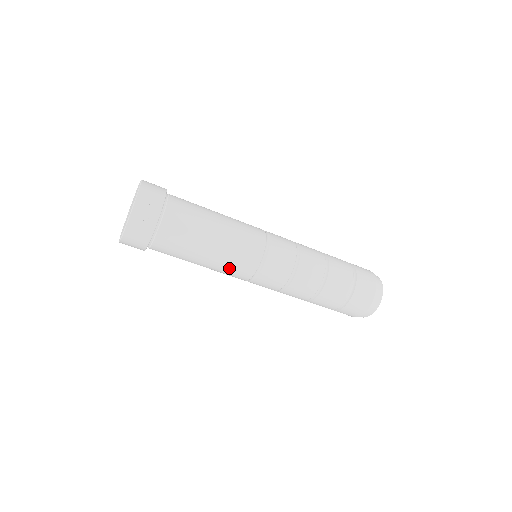
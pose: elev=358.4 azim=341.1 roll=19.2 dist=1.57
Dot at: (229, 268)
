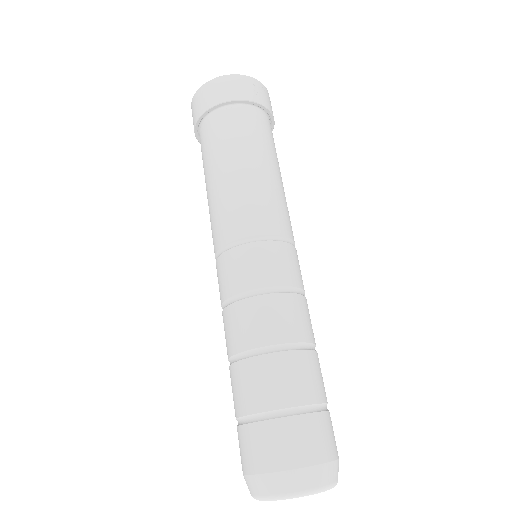
Dot at: (245, 201)
